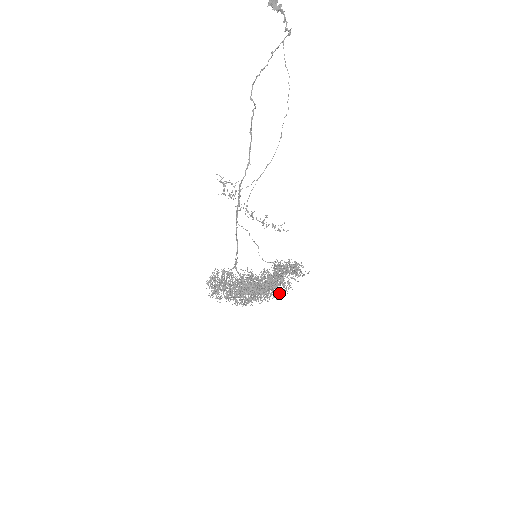
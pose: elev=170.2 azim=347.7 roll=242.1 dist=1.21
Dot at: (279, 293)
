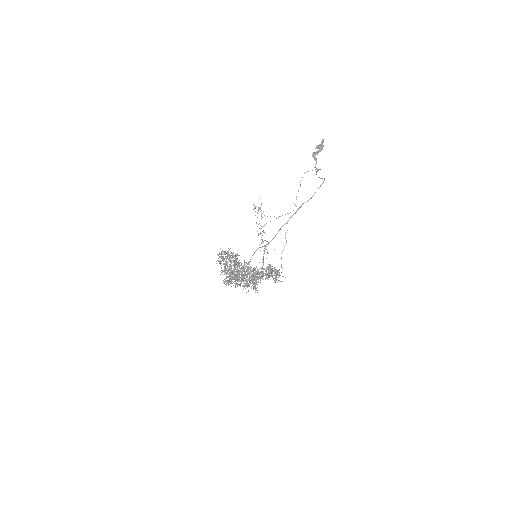
Dot at: occluded
